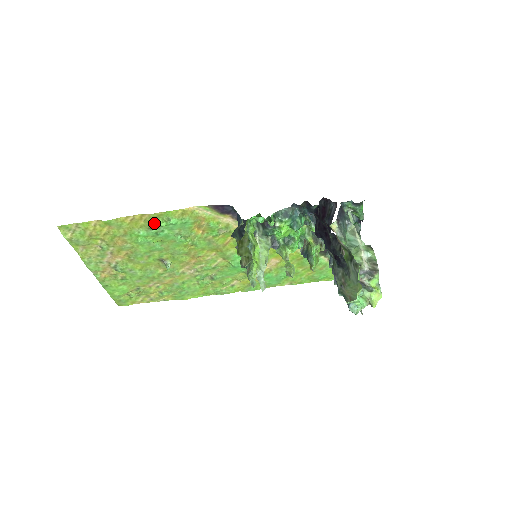
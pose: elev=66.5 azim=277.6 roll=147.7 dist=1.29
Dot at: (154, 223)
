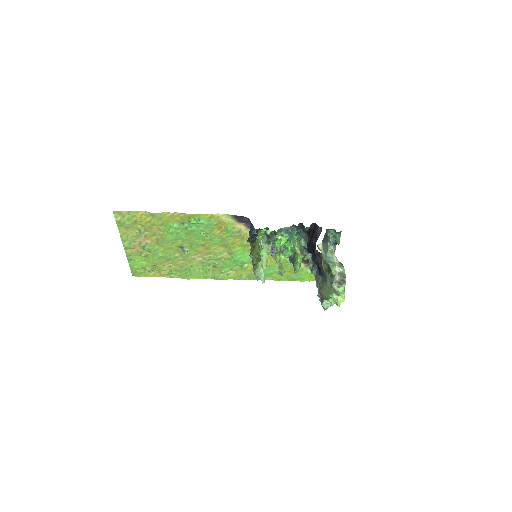
Dot at: (187, 220)
